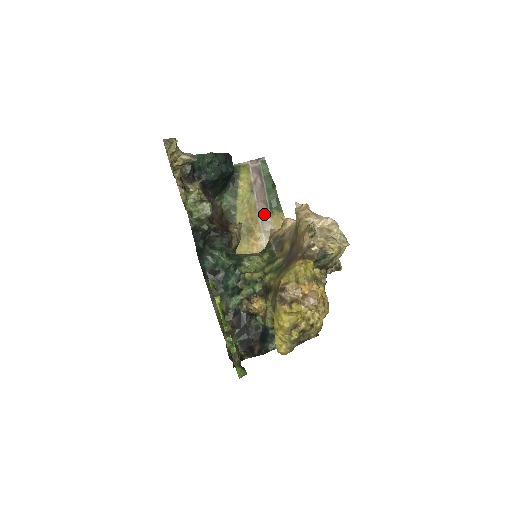
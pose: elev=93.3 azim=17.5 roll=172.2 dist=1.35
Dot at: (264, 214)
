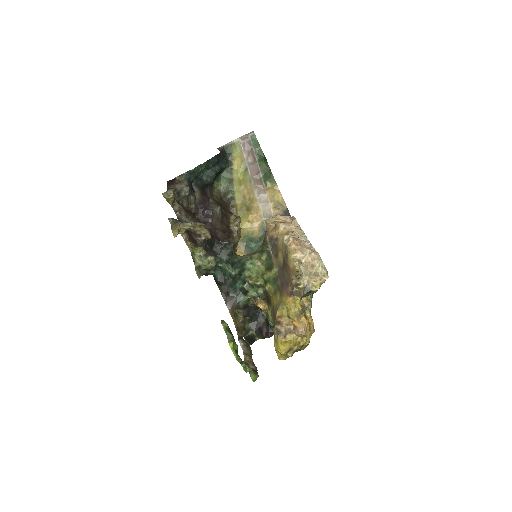
Dot at: (259, 188)
